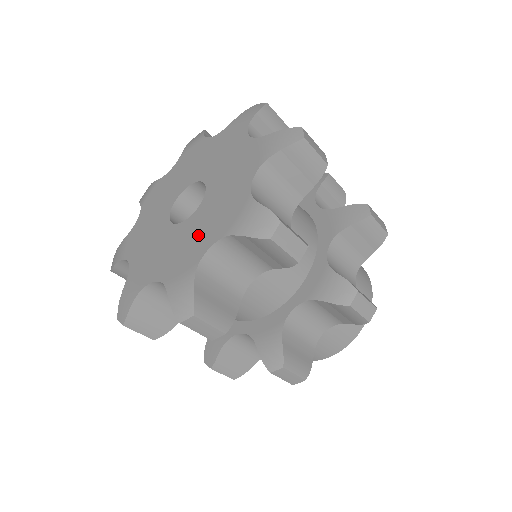
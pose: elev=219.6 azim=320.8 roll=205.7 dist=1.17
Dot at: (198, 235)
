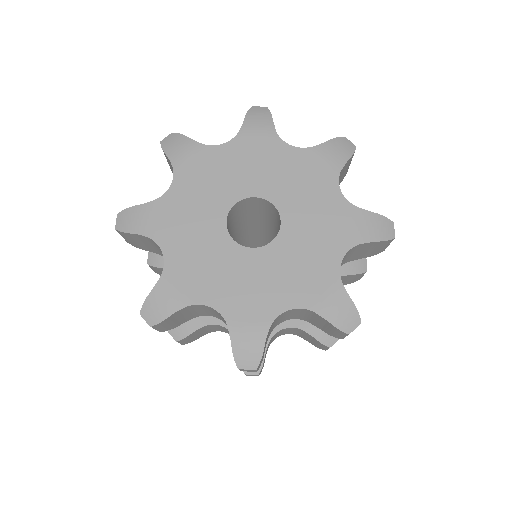
Dot at: (312, 252)
